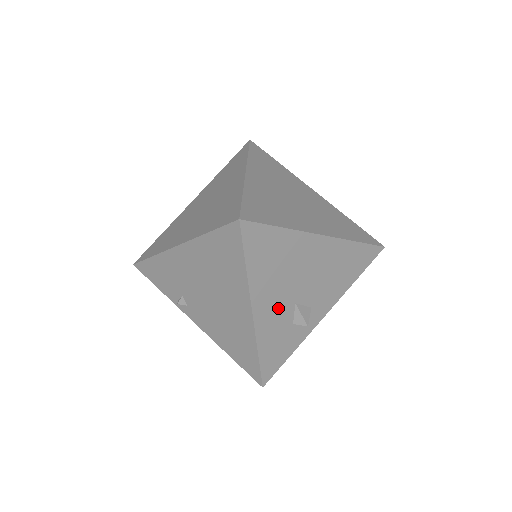
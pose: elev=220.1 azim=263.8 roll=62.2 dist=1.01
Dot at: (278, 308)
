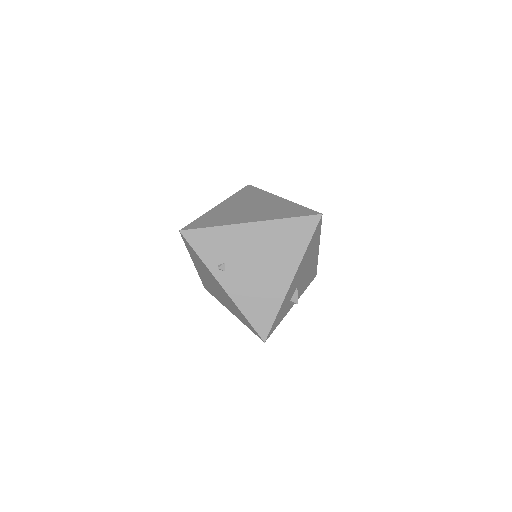
Dot at: (295, 284)
